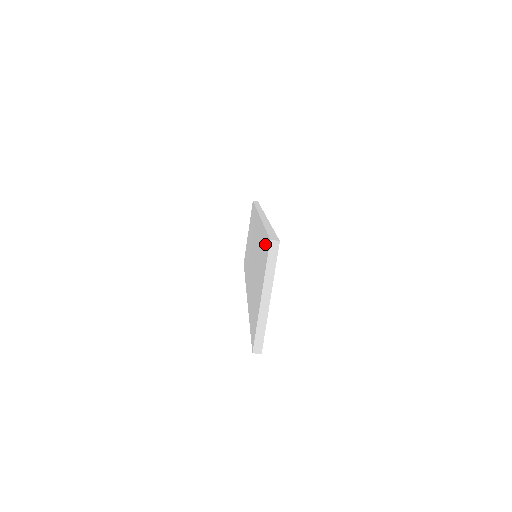
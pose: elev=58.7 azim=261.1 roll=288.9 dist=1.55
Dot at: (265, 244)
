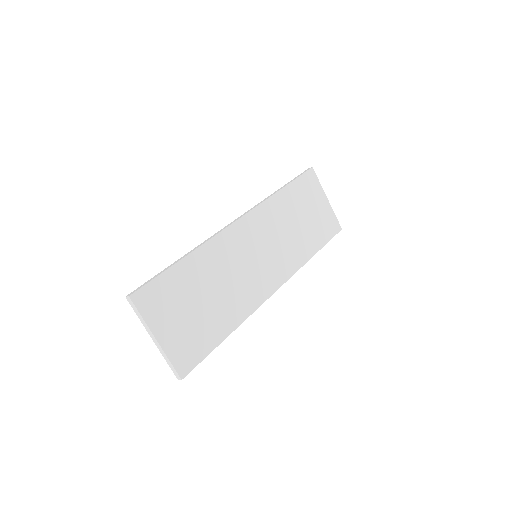
Dot at: occluded
